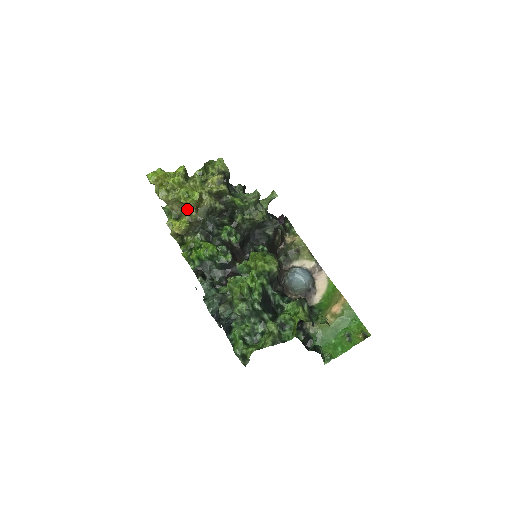
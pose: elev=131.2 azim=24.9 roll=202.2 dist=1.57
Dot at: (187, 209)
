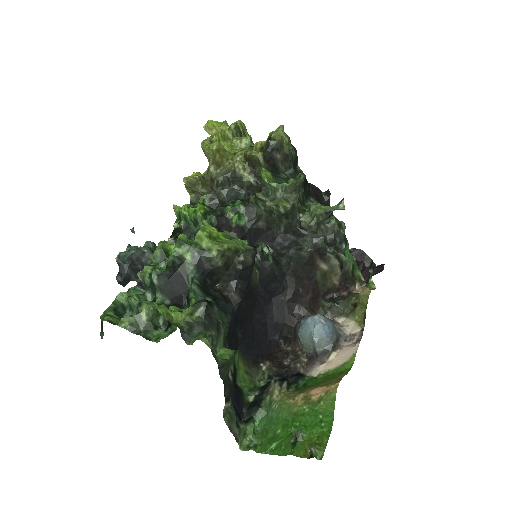
Dot at: (210, 163)
